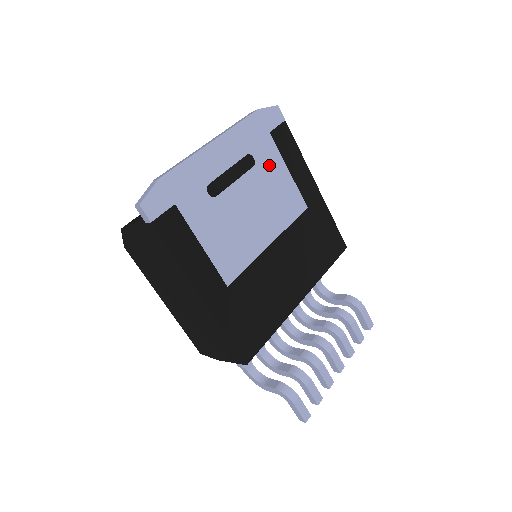
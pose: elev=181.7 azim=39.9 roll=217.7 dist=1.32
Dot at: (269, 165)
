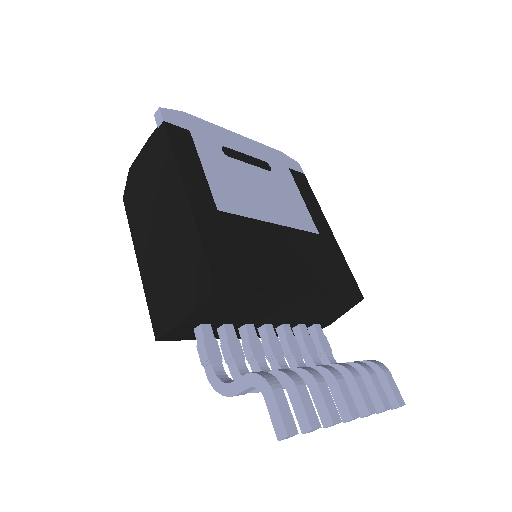
Dot at: (284, 182)
